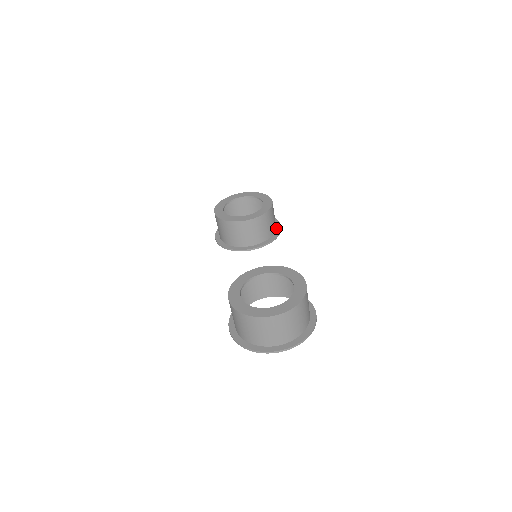
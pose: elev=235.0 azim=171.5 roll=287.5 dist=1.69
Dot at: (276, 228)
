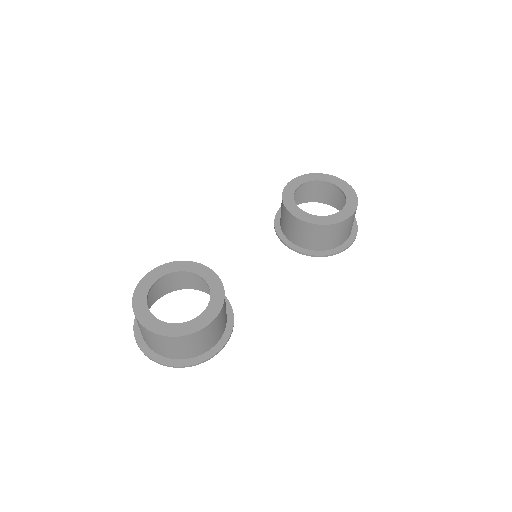
Dot at: (337, 247)
